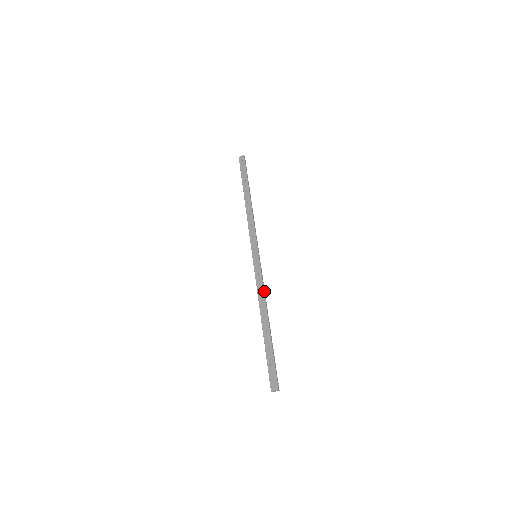
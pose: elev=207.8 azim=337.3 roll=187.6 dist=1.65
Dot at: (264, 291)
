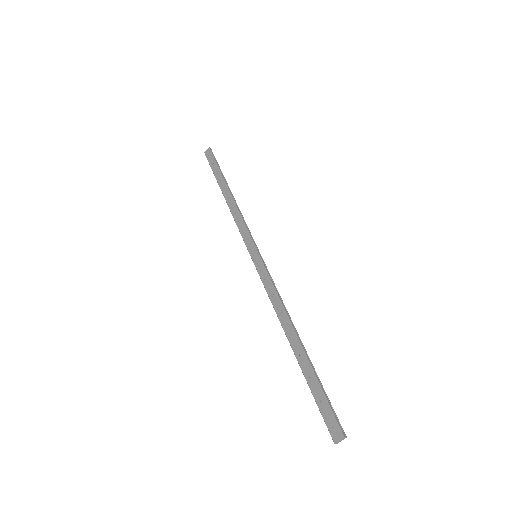
Dot at: (279, 297)
